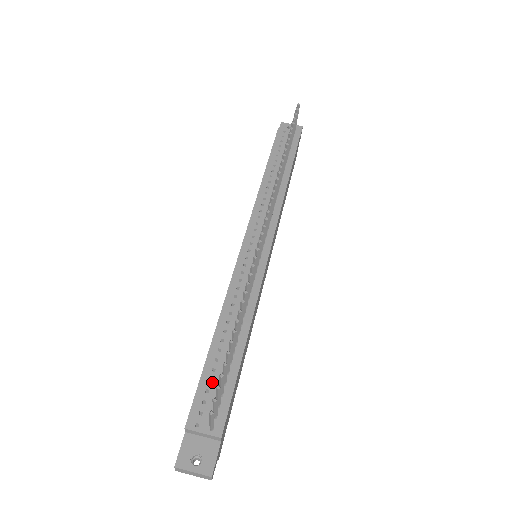
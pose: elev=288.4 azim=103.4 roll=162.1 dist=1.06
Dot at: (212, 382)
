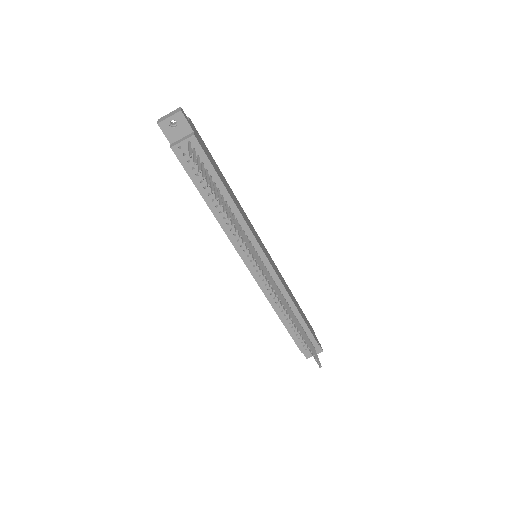
Dot at: (298, 335)
